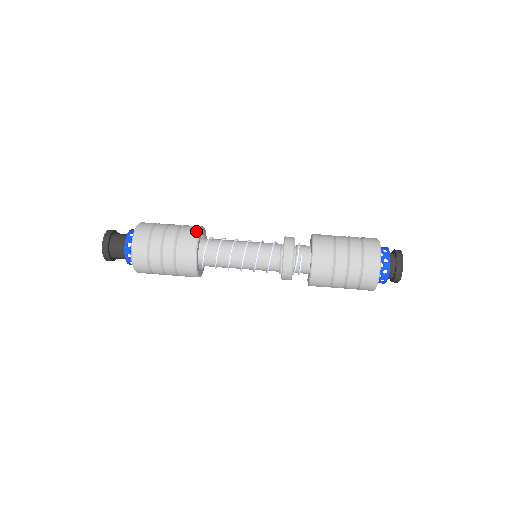
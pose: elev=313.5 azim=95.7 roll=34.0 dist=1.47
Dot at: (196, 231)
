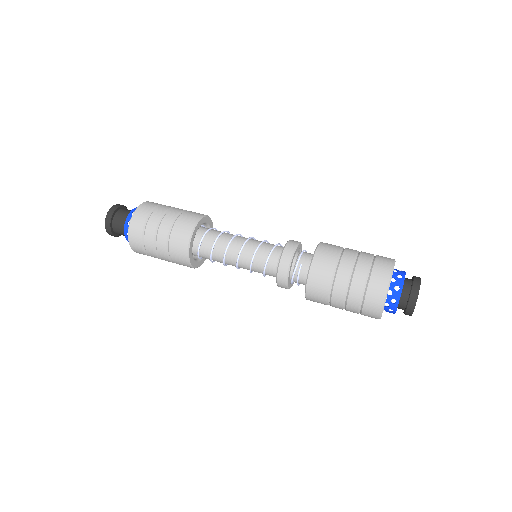
Dot at: (195, 219)
